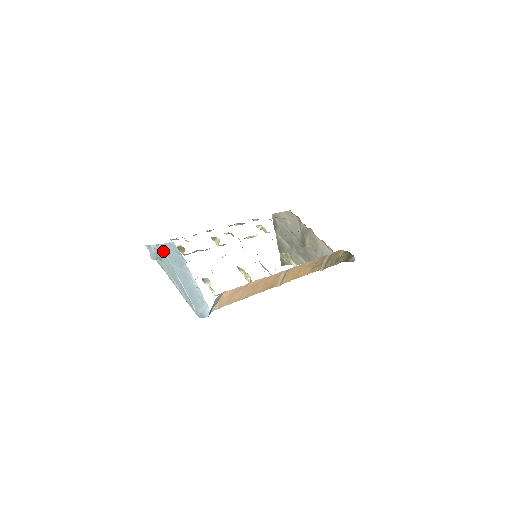
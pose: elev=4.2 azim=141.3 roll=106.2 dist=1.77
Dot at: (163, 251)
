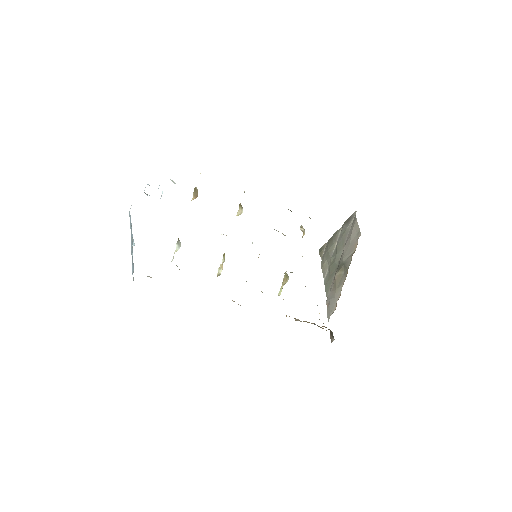
Dot at: occluded
